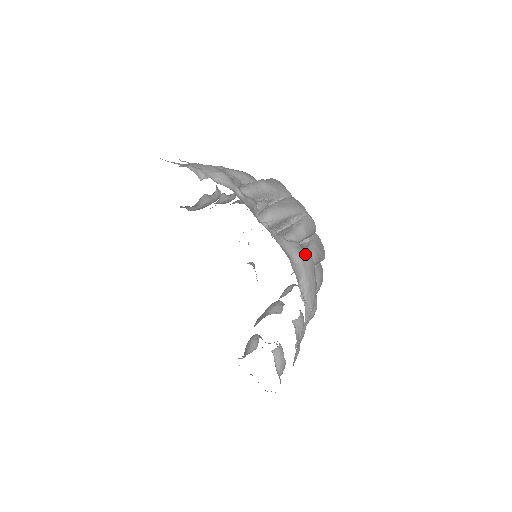
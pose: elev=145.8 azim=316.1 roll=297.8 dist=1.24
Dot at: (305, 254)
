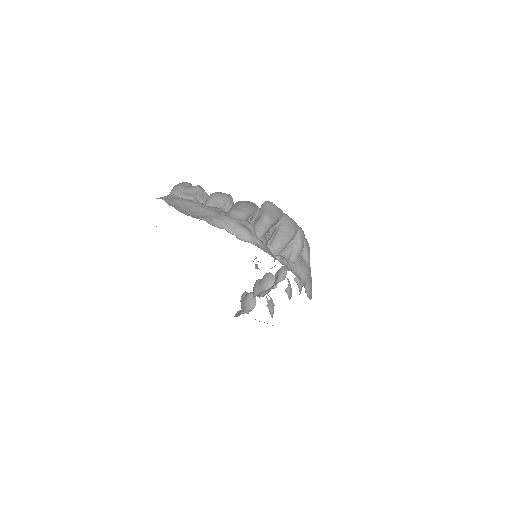
Dot at: (306, 267)
